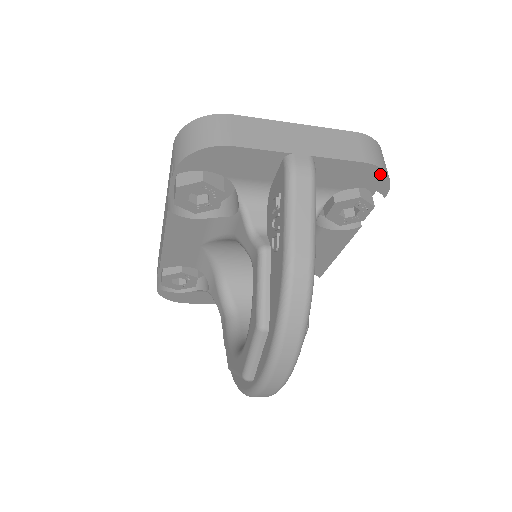
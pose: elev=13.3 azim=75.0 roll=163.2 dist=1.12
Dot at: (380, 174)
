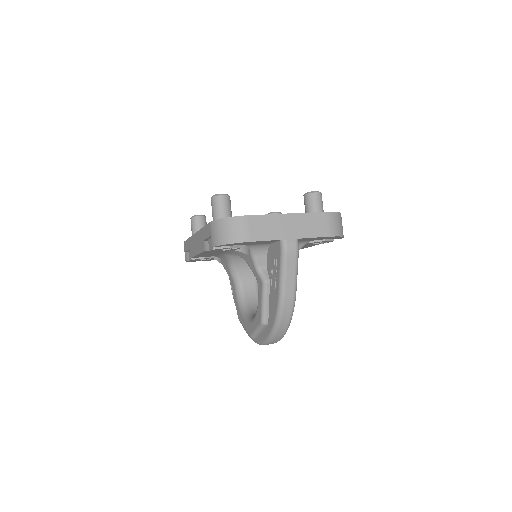
Dot at: (337, 237)
